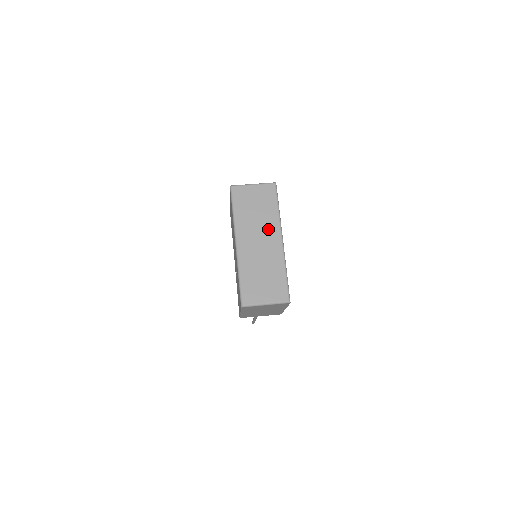
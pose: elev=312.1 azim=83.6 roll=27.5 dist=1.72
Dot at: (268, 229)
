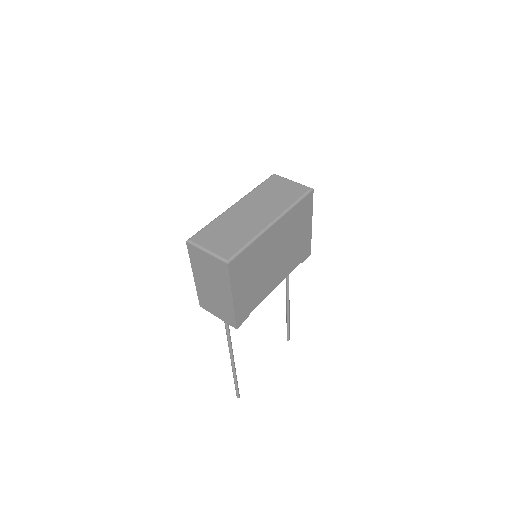
Dot at: (270, 209)
